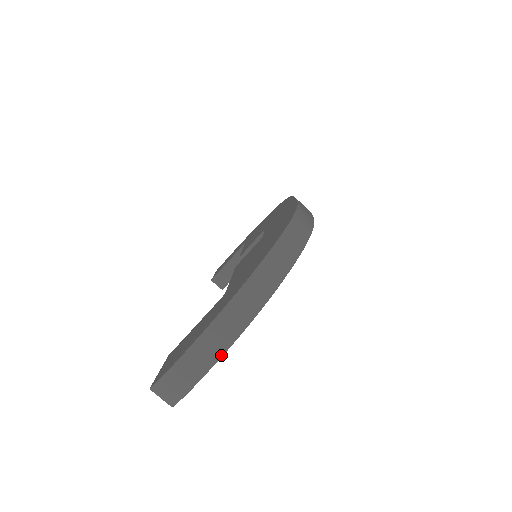
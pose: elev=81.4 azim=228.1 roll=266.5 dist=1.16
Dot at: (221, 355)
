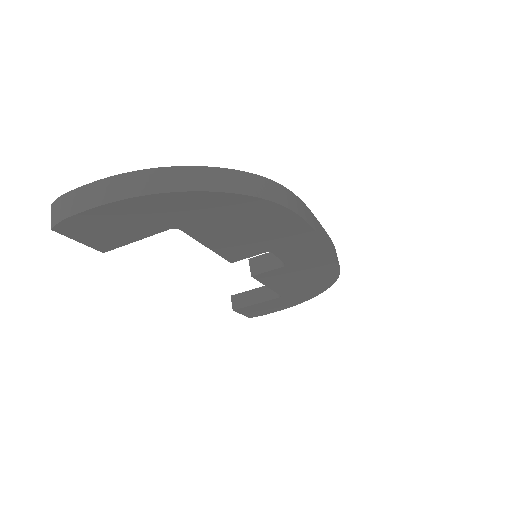
Dot at: (108, 202)
